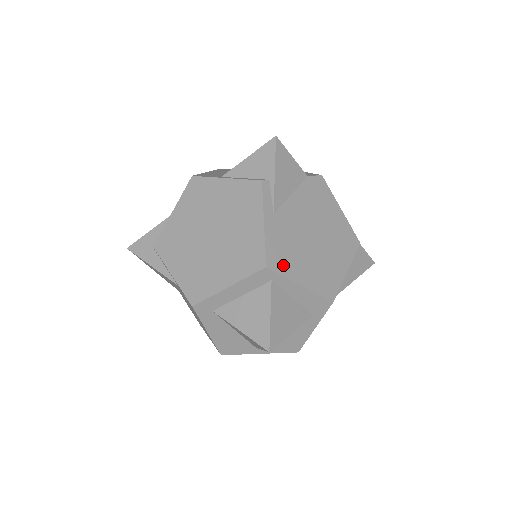
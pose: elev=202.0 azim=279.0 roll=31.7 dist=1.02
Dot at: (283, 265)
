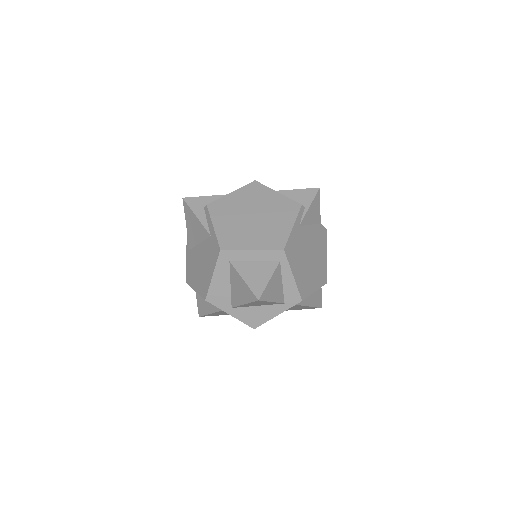
Dot at: (291, 257)
